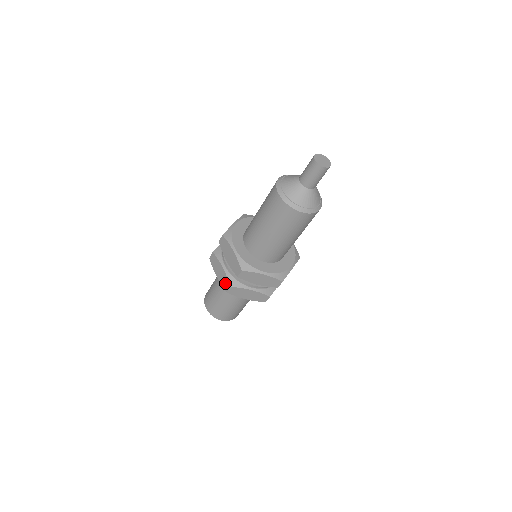
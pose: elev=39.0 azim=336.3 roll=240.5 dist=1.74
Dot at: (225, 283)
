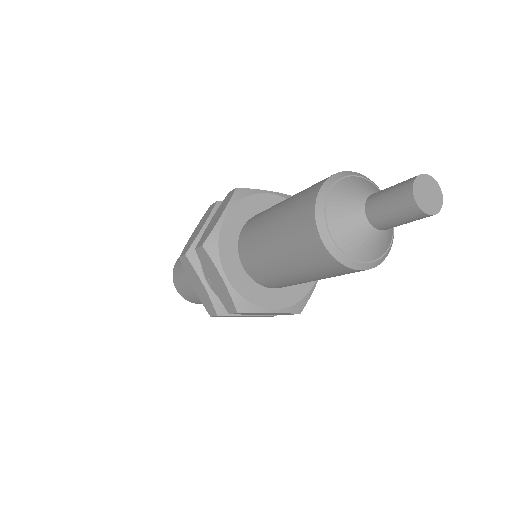
Dot at: (207, 305)
